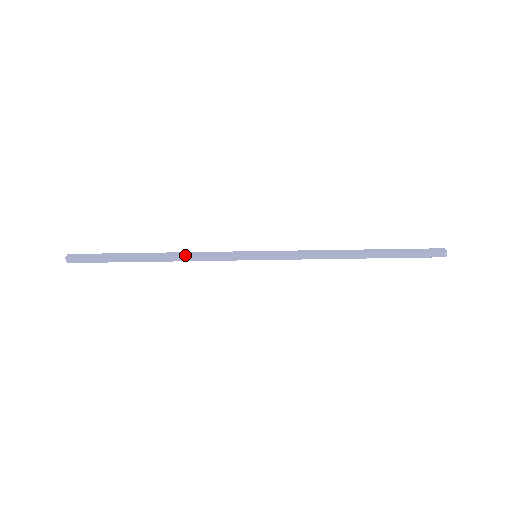
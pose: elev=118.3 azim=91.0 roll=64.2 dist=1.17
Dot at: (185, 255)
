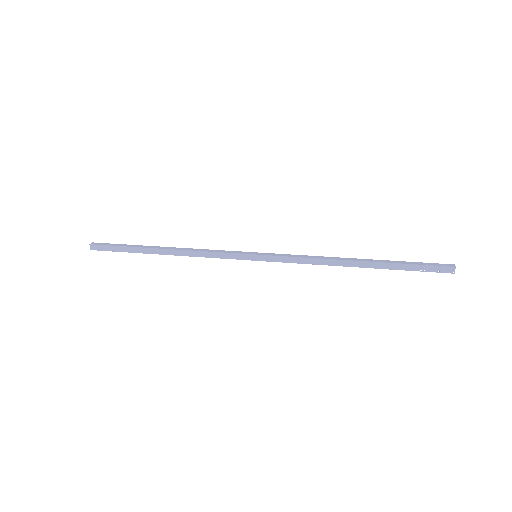
Dot at: (192, 250)
